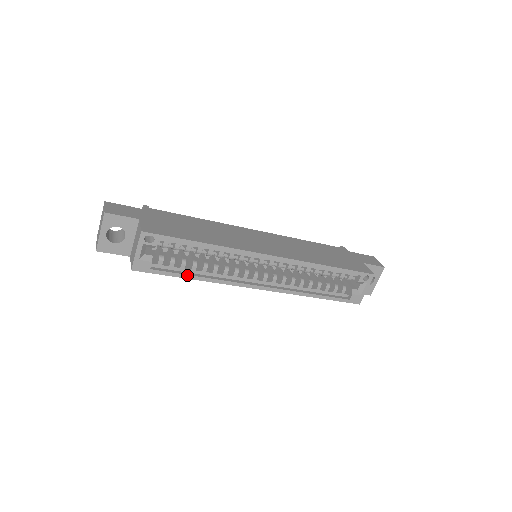
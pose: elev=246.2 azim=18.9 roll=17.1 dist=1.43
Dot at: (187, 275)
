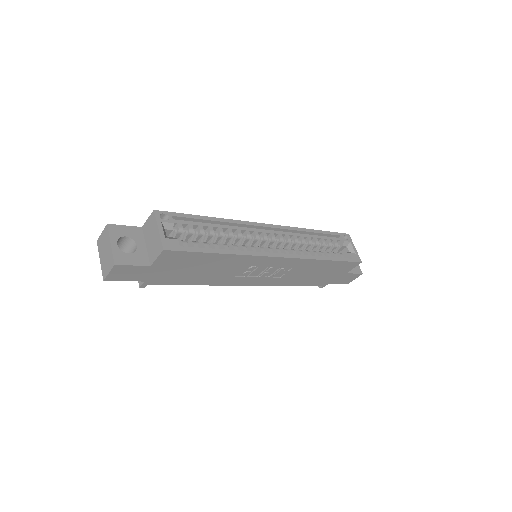
Dot at: (215, 250)
